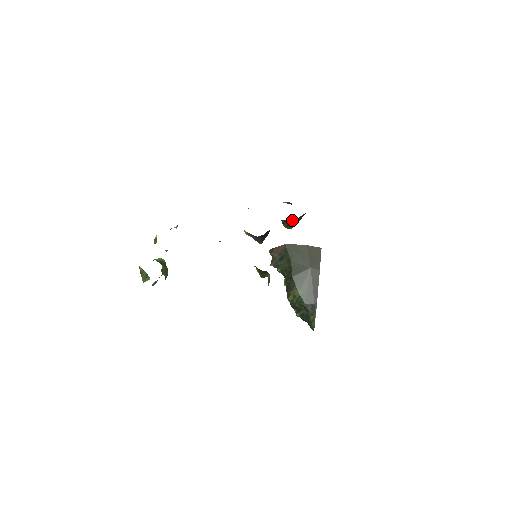
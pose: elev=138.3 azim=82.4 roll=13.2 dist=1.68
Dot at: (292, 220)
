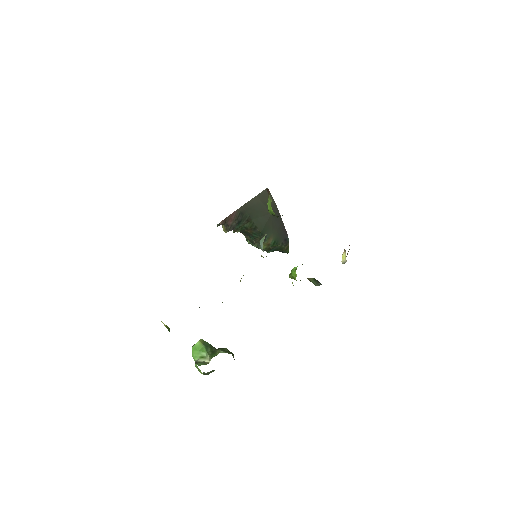
Dot at: occluded
